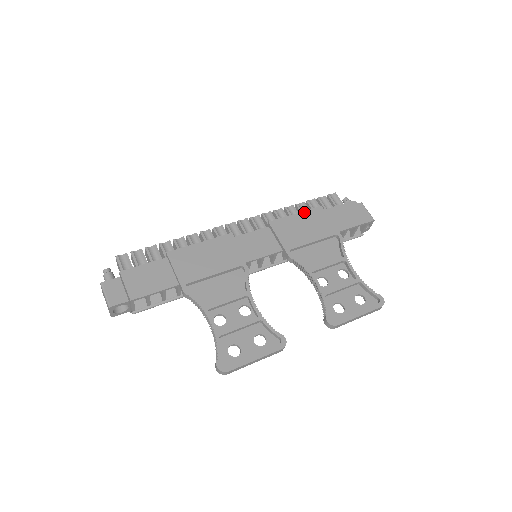
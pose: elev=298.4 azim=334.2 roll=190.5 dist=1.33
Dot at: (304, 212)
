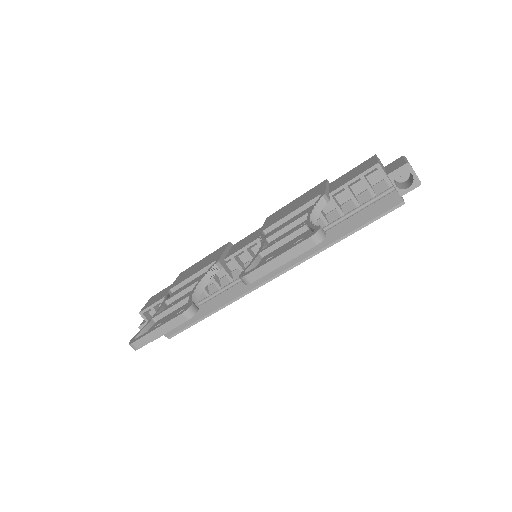
Dot at: (304, 193)
